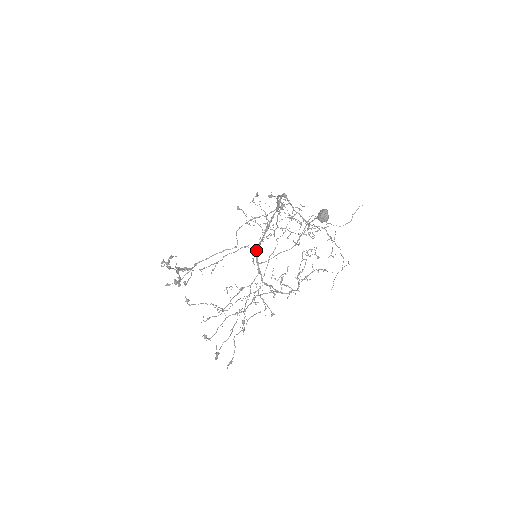
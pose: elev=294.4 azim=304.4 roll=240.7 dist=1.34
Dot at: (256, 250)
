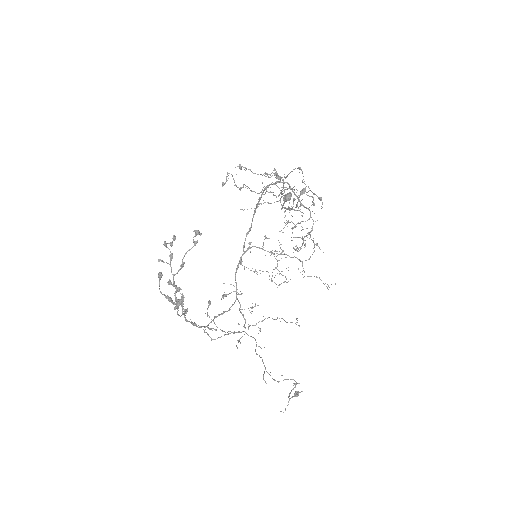
Dot at: (264, 189)
